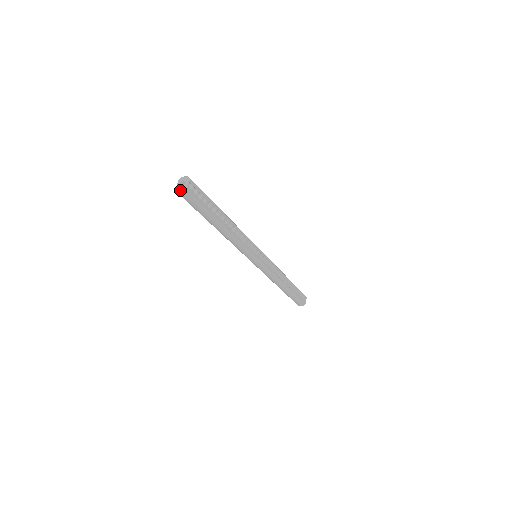
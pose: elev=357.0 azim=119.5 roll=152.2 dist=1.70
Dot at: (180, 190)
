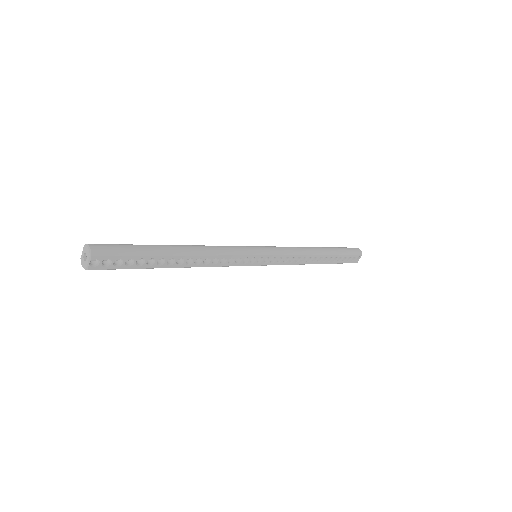
Dot at: (82, 265)
